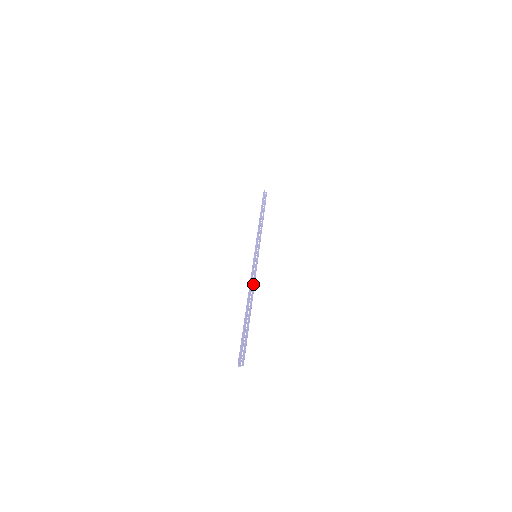
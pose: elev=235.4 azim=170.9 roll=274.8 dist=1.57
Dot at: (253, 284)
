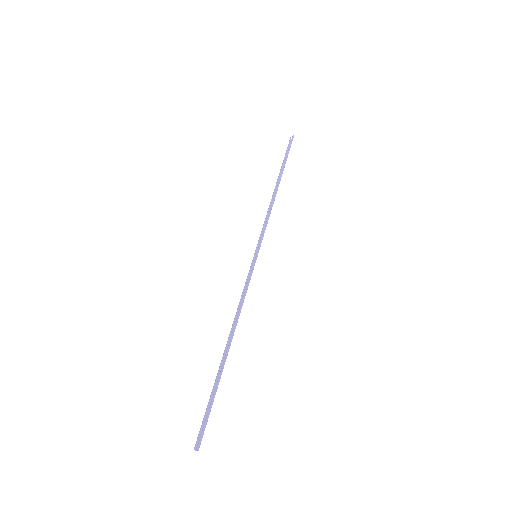
Dot at: (241, 306)
